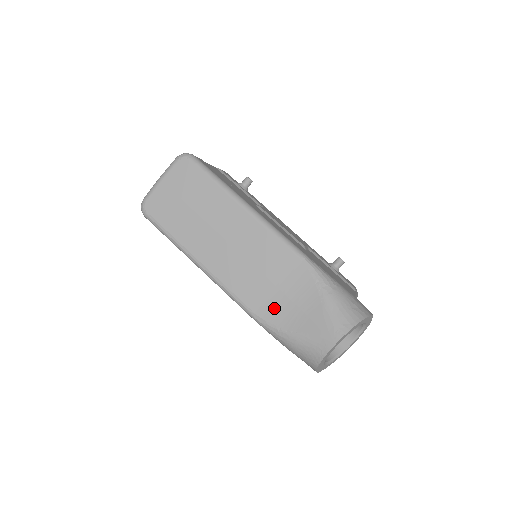
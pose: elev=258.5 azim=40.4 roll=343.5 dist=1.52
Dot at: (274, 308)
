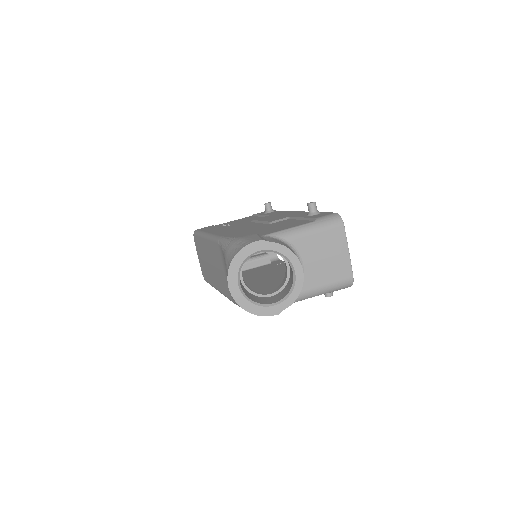
Dot at: occluded
